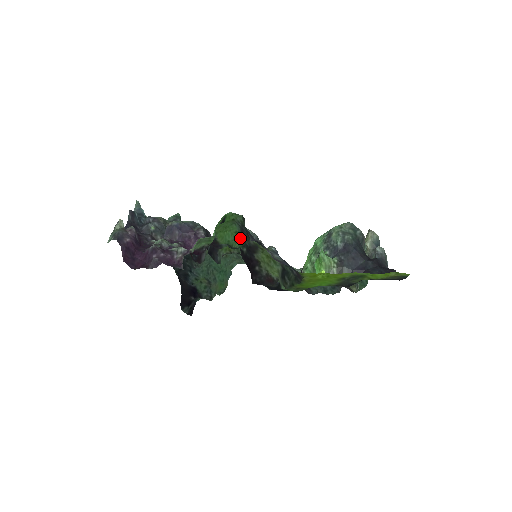
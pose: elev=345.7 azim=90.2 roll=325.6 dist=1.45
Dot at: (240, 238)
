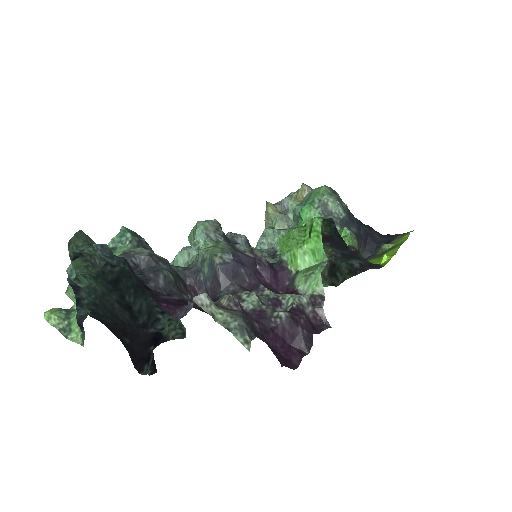
Dot at: (279, 244)
